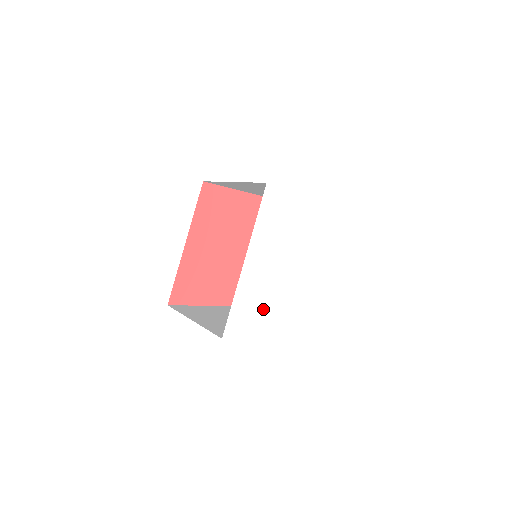
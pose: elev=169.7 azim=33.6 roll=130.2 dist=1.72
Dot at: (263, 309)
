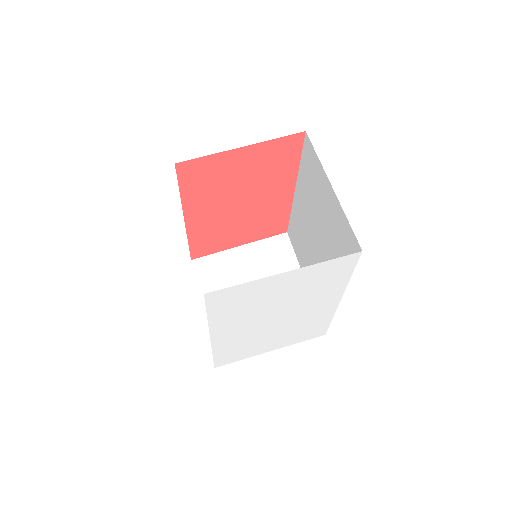
Dot at: (252, 345)
